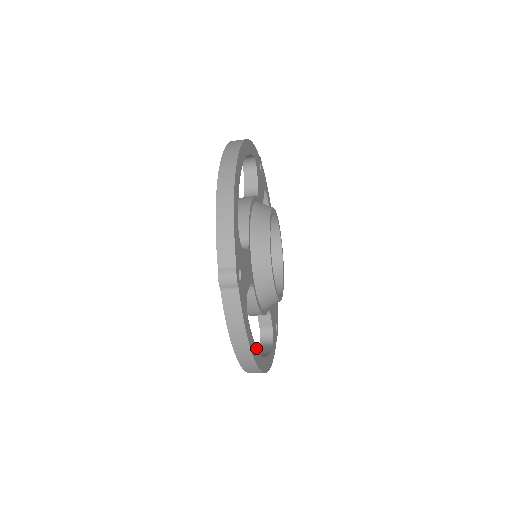
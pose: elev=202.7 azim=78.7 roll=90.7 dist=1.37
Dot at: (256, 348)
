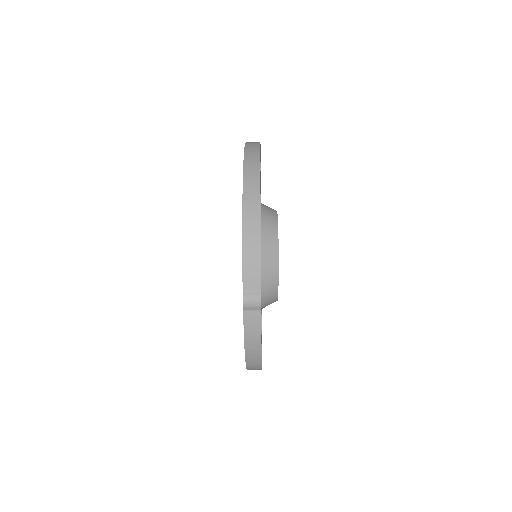
Dot at: occluded
